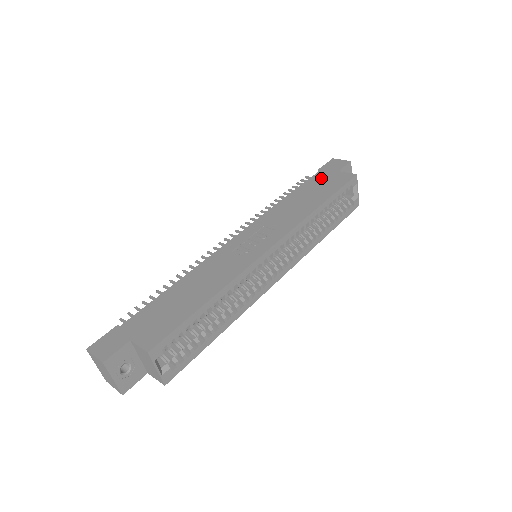
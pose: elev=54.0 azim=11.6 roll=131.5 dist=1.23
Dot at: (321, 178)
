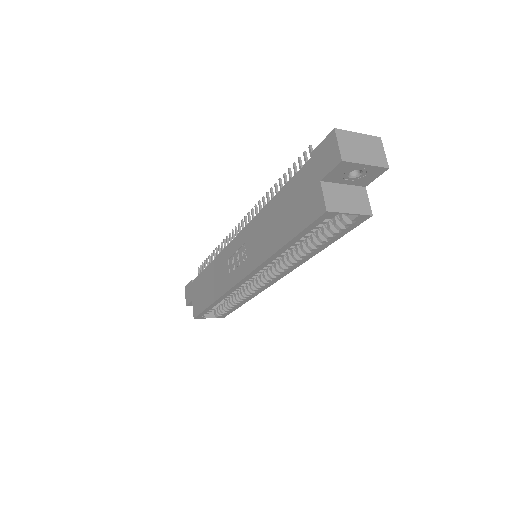
Dot at: (302, 185)
